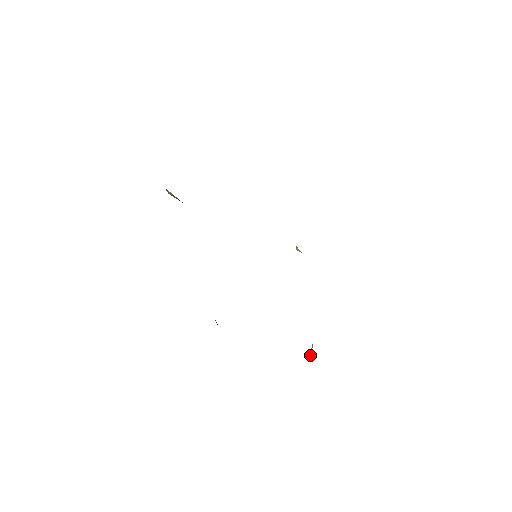
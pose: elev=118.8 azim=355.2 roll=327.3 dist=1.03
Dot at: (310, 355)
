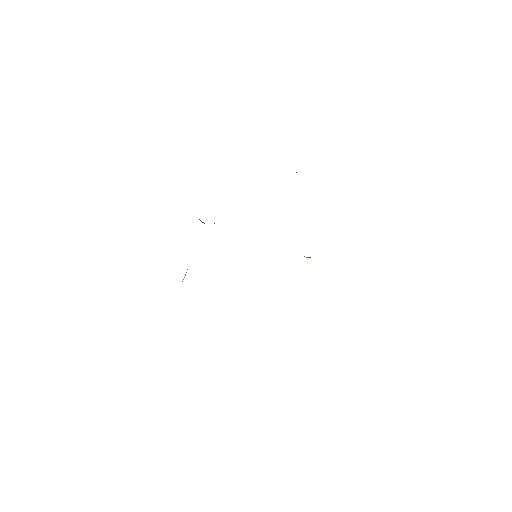
Dot at: occluded
